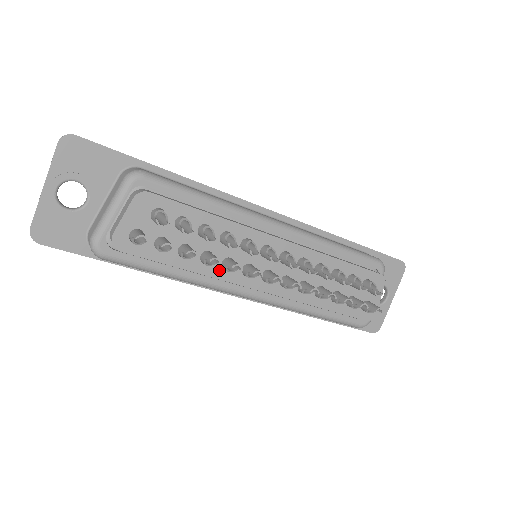
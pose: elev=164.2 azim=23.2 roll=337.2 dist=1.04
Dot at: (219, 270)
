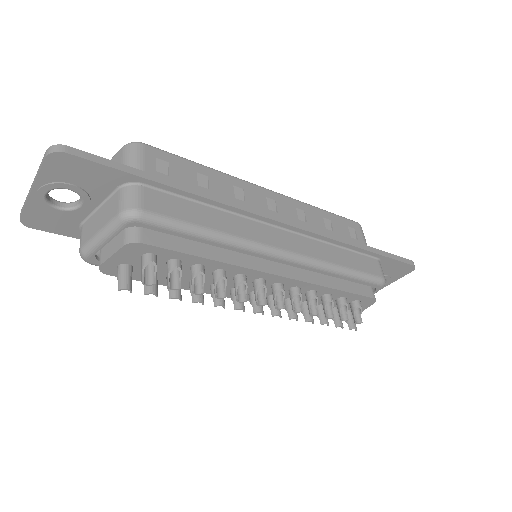
Dot at: (206, 288)
